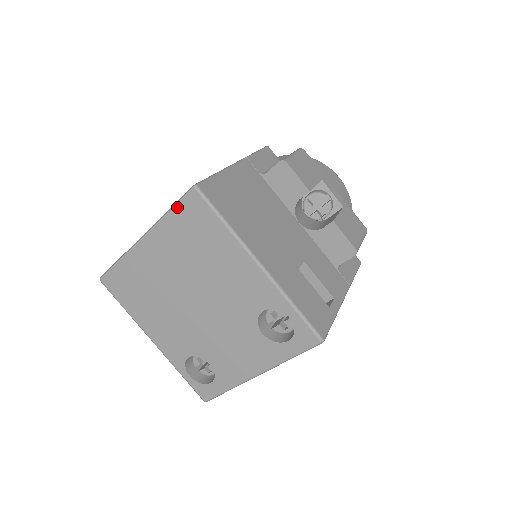
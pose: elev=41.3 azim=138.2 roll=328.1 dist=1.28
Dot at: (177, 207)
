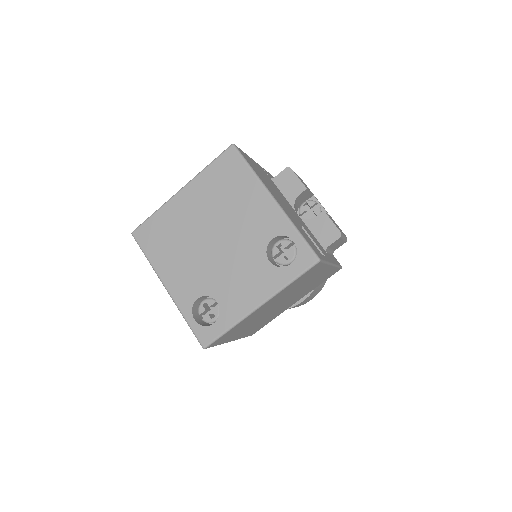
Dot at: (216, 161)
